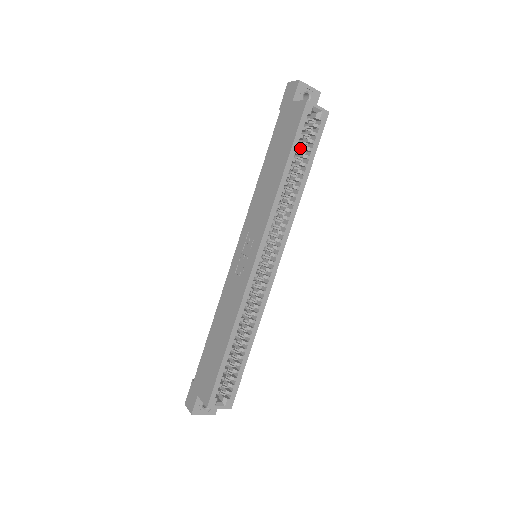
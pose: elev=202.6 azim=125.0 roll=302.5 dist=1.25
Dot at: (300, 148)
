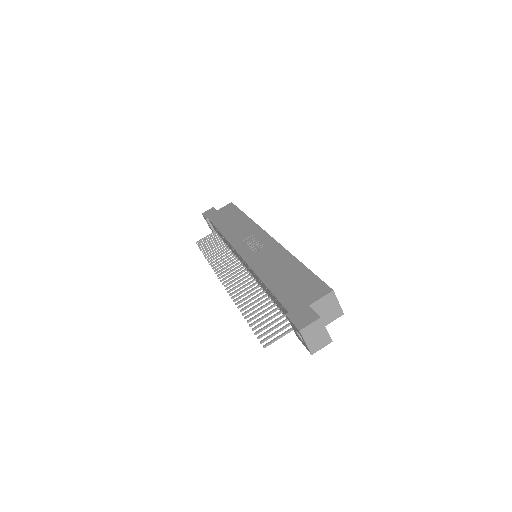
Dot at: occluded
